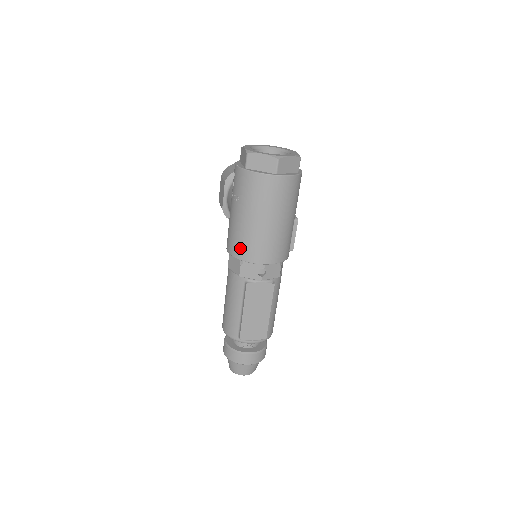
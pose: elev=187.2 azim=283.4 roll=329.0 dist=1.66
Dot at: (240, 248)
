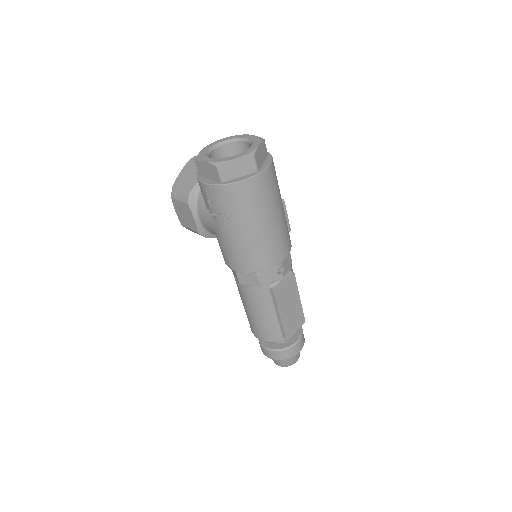
Dot at: (252, 262)
